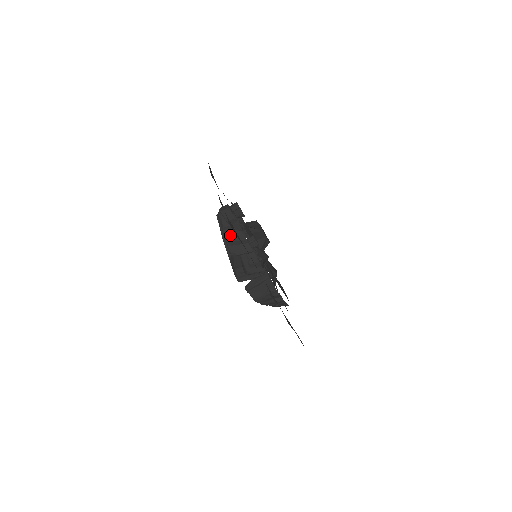
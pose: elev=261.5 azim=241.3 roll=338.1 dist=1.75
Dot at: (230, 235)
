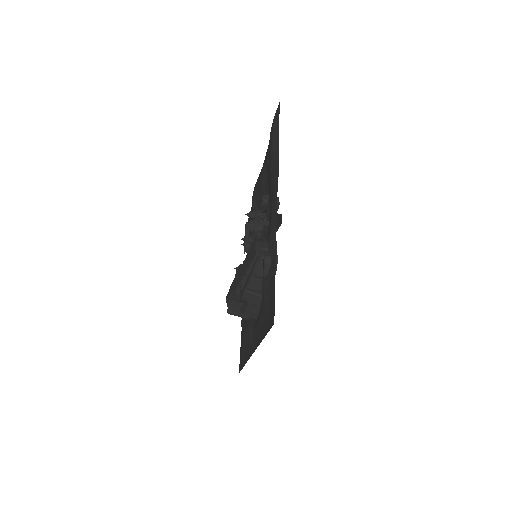
Dot at: (256, 284)
